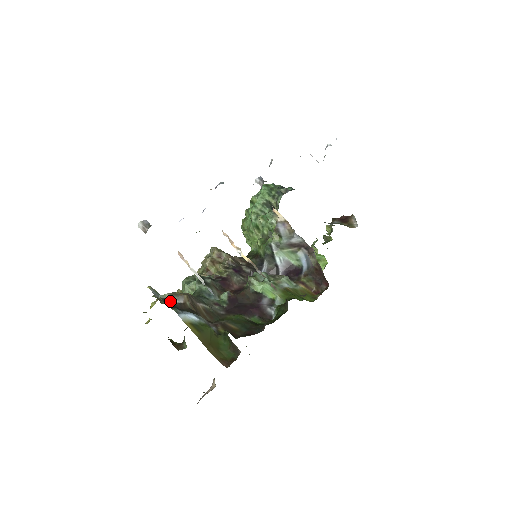
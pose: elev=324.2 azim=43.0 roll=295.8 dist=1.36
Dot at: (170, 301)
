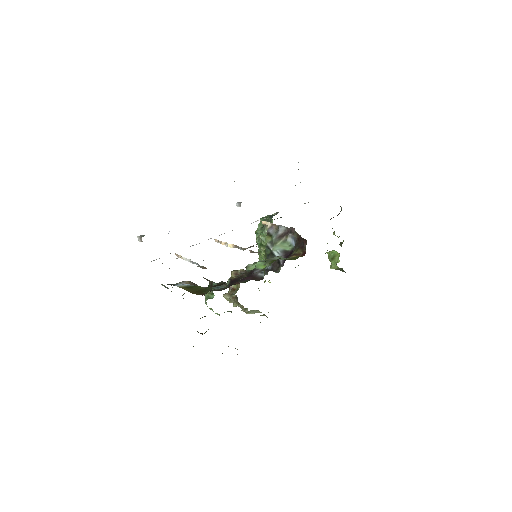
Dot at: (174, 285)
